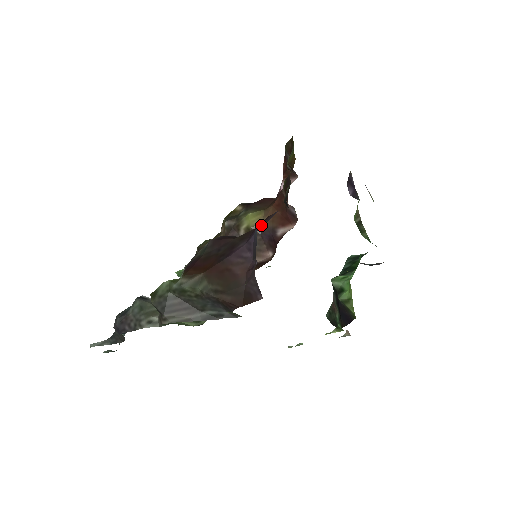
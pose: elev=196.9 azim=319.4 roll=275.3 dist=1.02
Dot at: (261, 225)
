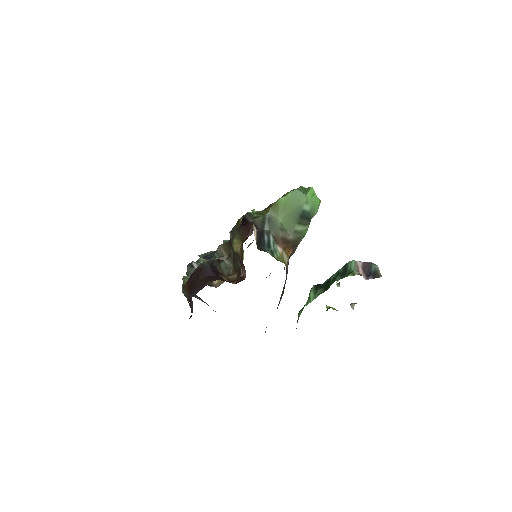
Dot at: (199, 289)
